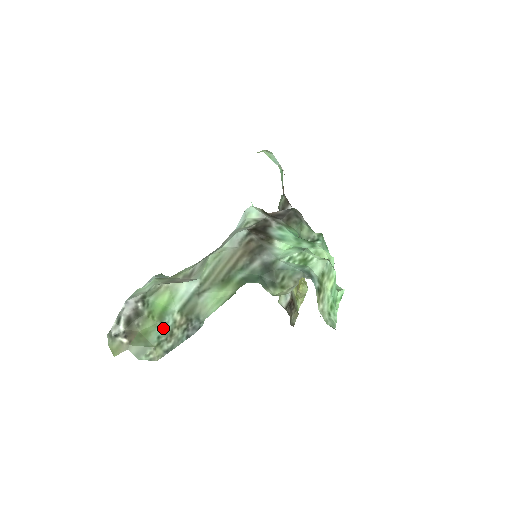
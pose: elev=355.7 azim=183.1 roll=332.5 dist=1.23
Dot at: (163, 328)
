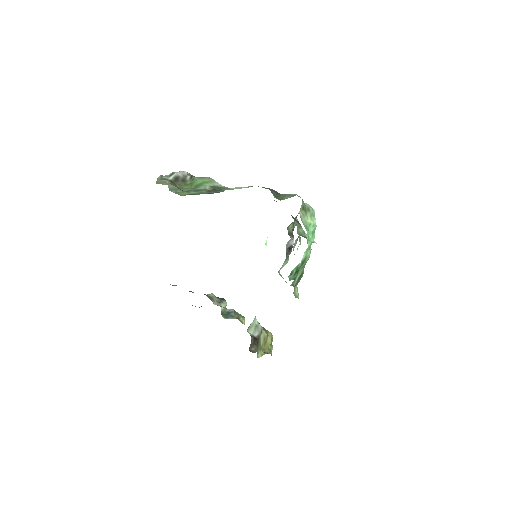
Dot at: (195, 189)
